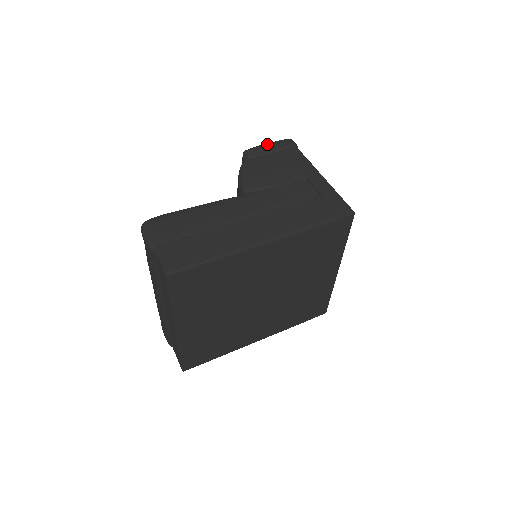
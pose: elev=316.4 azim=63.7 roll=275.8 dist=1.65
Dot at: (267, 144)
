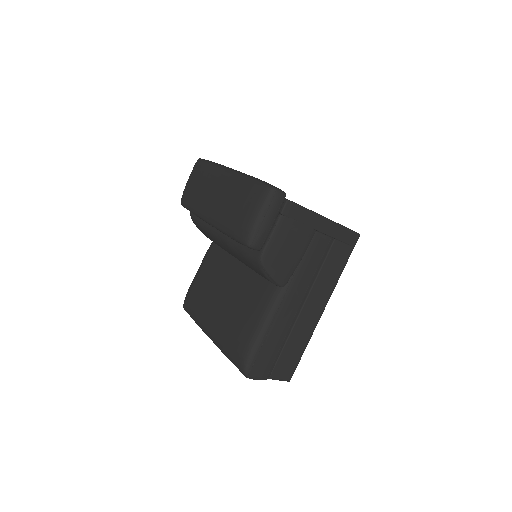
Dot at: (264, 222)
